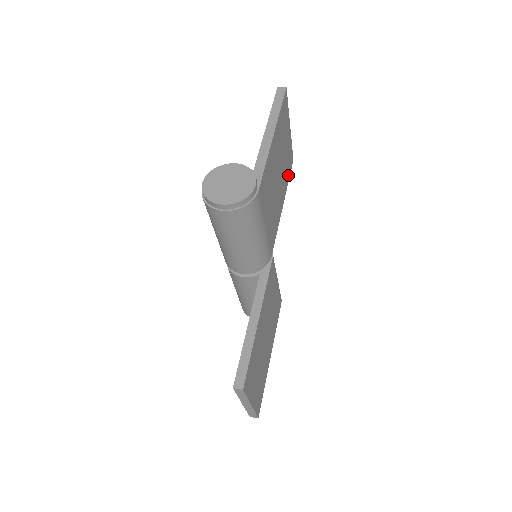
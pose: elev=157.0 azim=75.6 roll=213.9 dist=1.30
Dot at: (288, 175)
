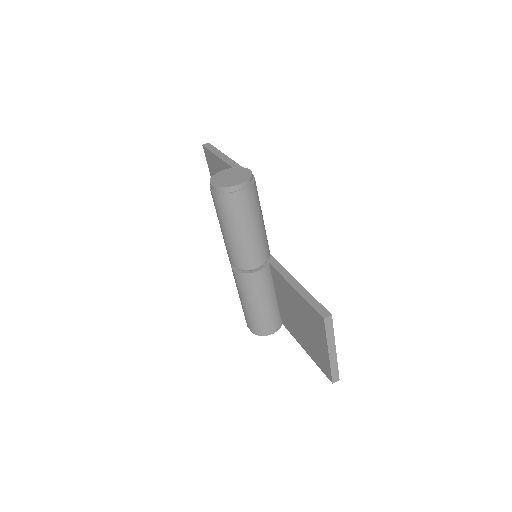
Dot at: occluded
